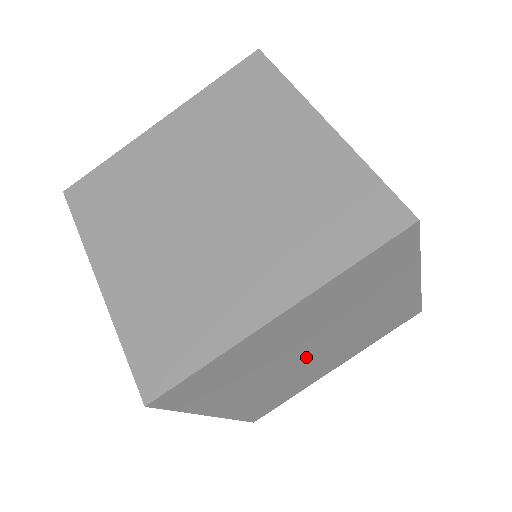
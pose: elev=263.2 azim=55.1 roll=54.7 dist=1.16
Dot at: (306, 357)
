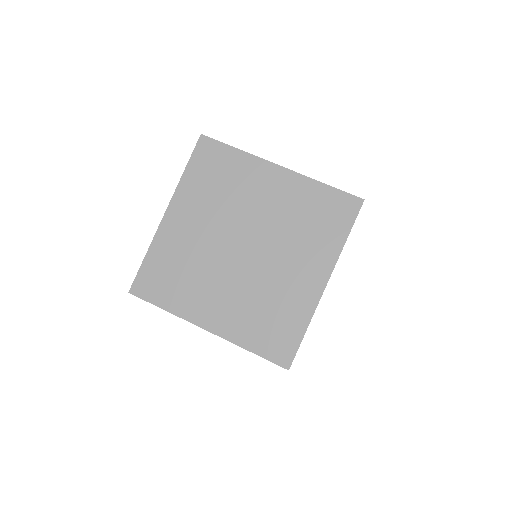
Dot at: occluded
